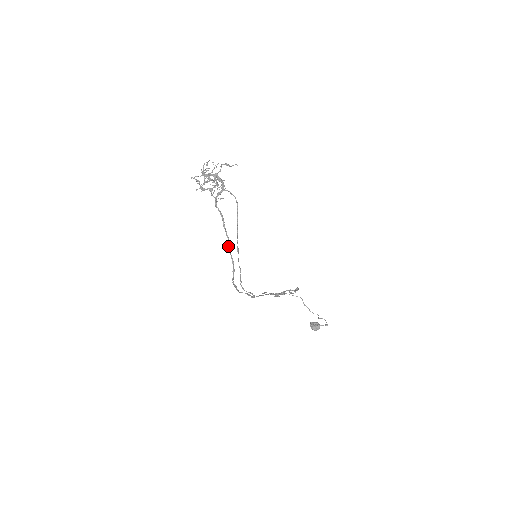
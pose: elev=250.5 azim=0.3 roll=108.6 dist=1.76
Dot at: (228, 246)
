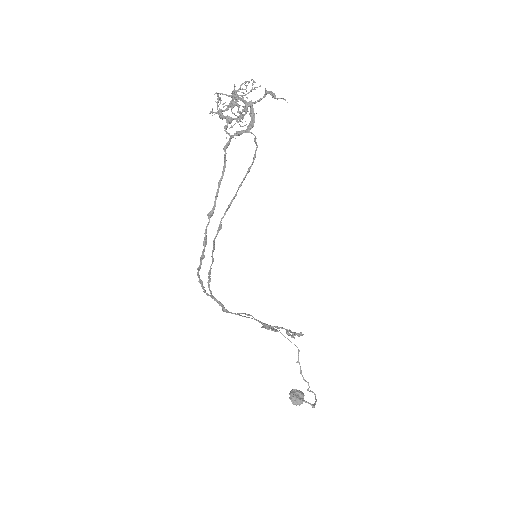
Dot at: (208, 214)
